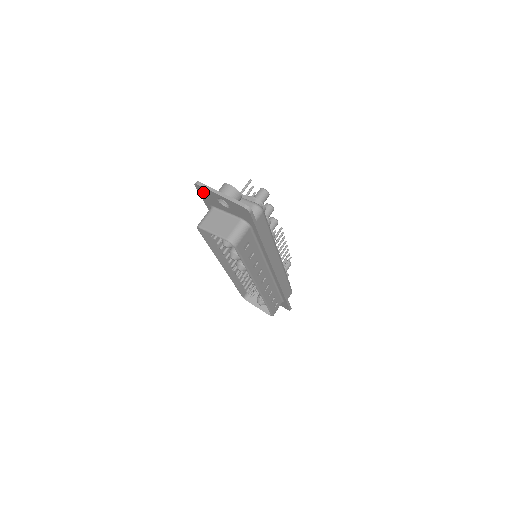
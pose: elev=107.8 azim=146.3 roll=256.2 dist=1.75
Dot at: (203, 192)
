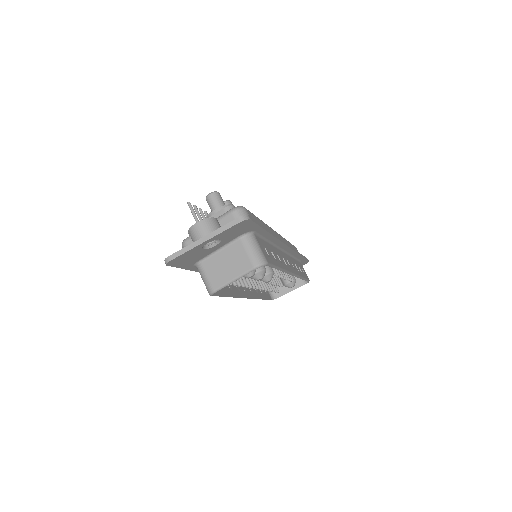
Dot at: (180, 261)
